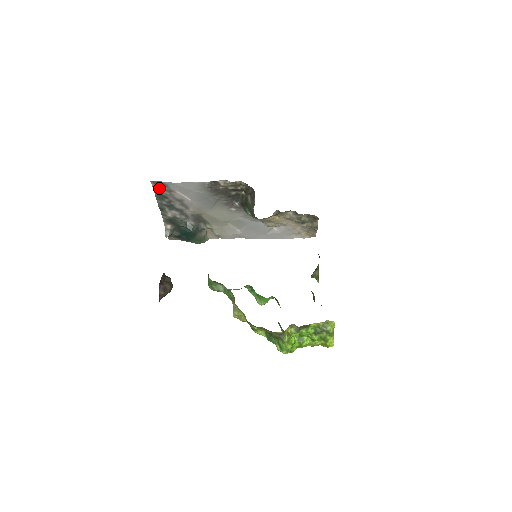
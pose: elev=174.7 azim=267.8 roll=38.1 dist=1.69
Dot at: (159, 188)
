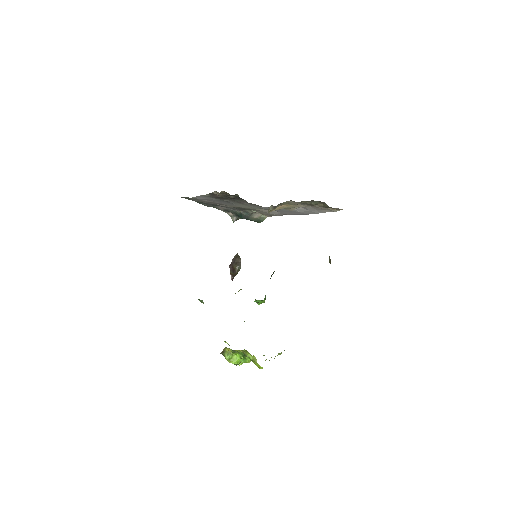
Dot at: (190, 199)
